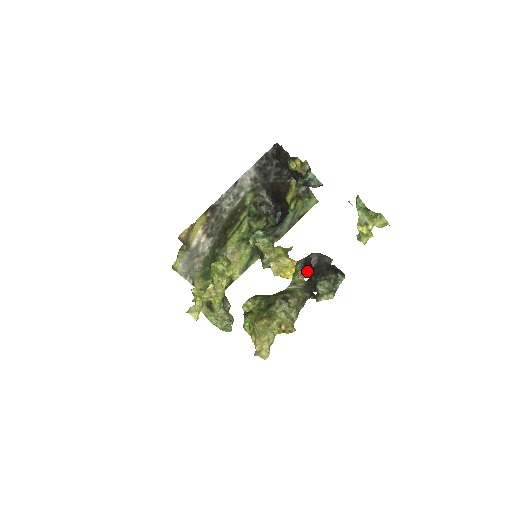
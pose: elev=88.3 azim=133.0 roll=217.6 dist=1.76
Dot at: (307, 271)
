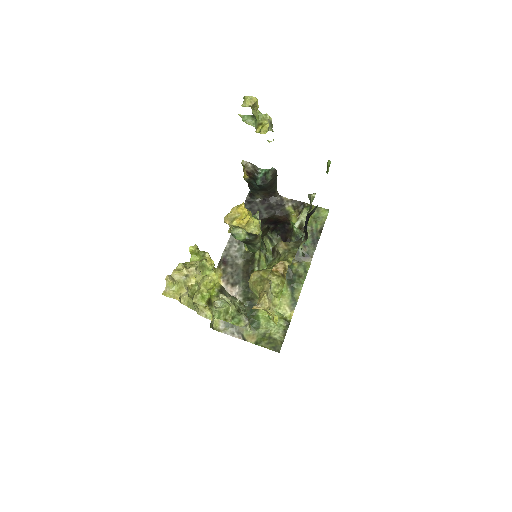
Dot at: (306, 233)
